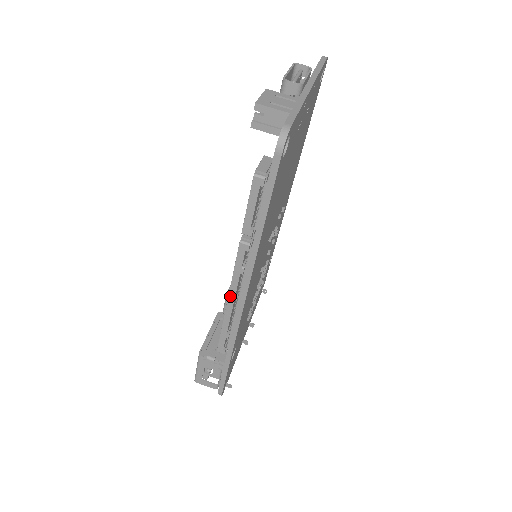
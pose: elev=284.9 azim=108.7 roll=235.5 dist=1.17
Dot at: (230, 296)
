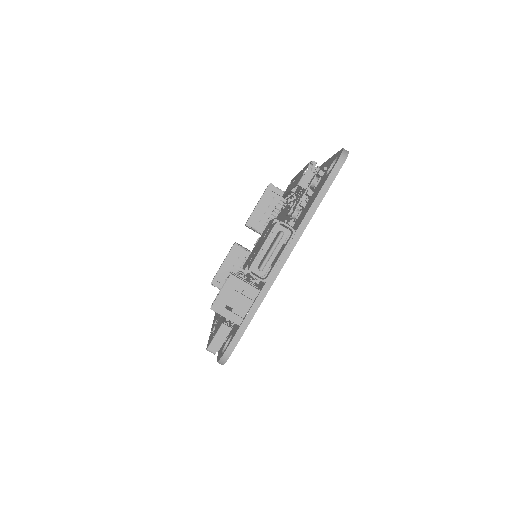
Dot at: occluded
